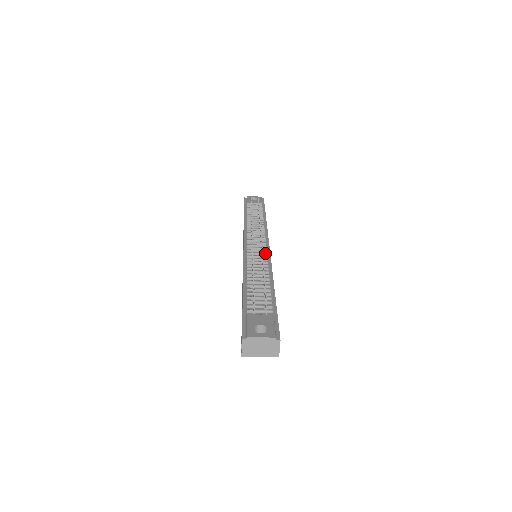
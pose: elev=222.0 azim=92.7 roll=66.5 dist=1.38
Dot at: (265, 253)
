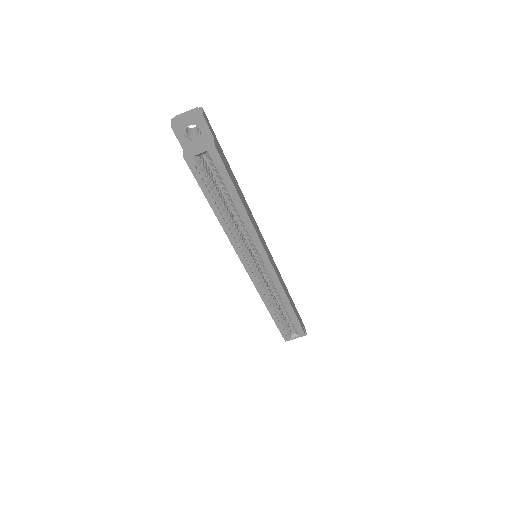
Dot at: occluded
